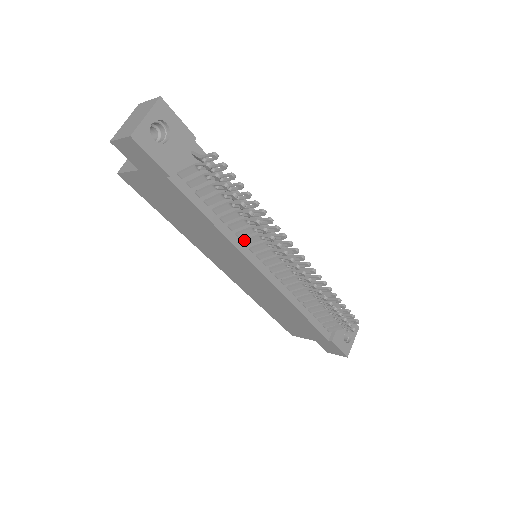
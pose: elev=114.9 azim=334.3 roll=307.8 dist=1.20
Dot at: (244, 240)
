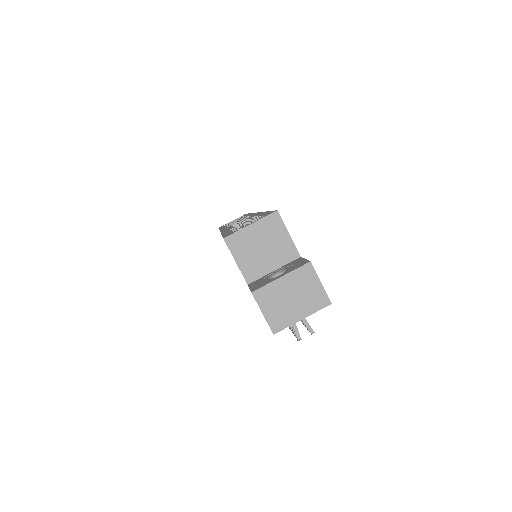
Dot at: occluded
